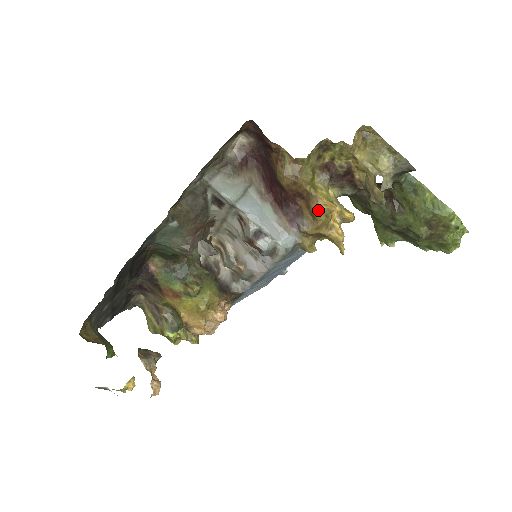
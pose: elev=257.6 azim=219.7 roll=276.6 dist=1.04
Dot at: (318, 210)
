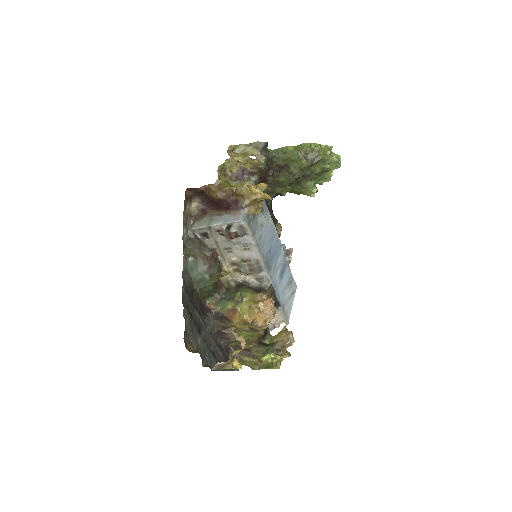
Dot at: (240, 191)
